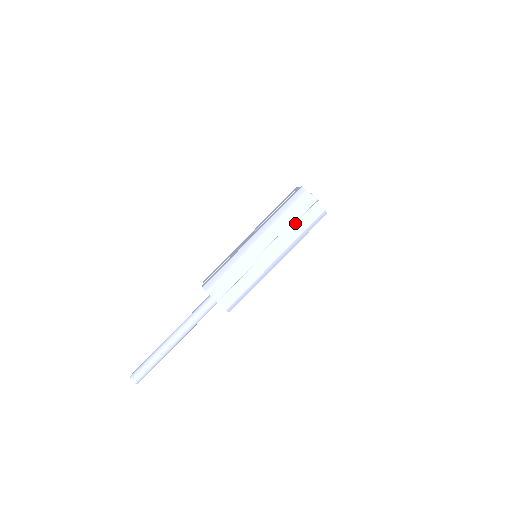
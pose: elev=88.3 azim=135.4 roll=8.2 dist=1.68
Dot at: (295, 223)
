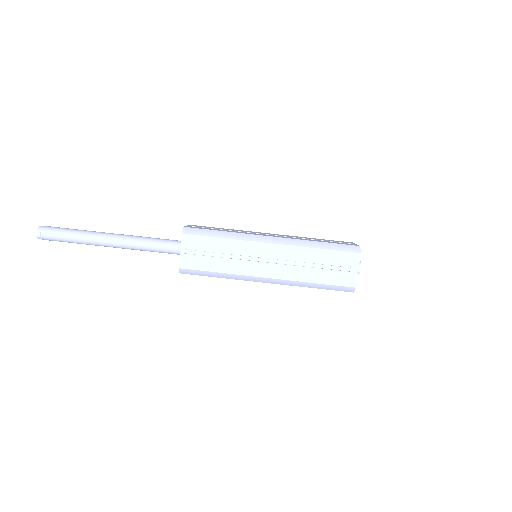
Dot at: (319, 268)
